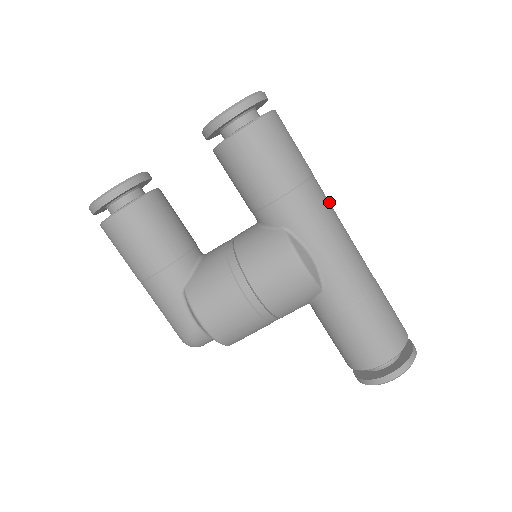
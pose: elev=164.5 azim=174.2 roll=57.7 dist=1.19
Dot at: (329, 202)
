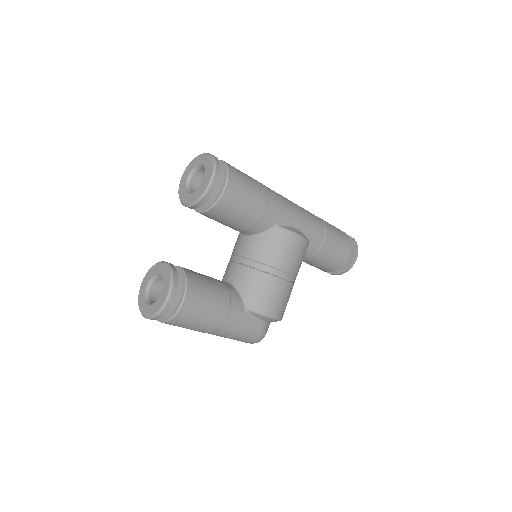
Dot at: occluded
